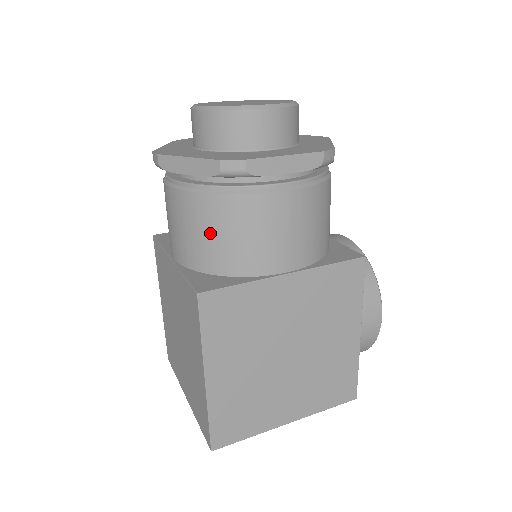
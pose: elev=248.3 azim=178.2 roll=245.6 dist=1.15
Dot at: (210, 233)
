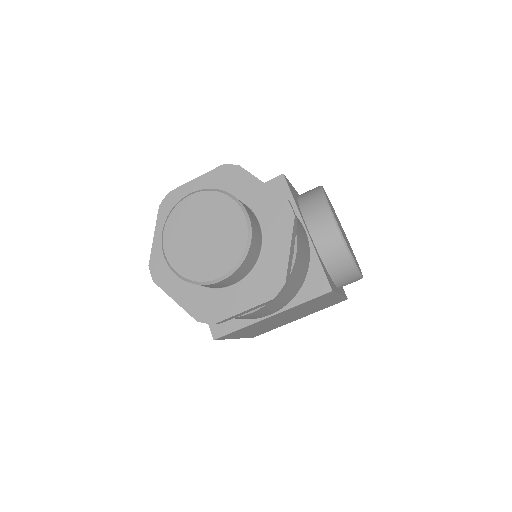
Dot at: occluded
